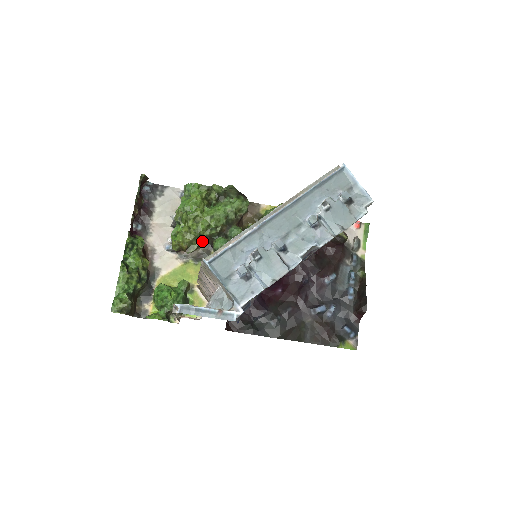
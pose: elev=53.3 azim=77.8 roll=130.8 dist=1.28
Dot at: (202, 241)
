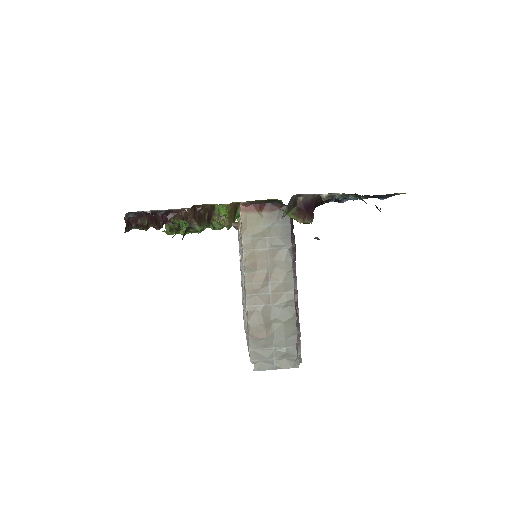
Dot at: occluded
